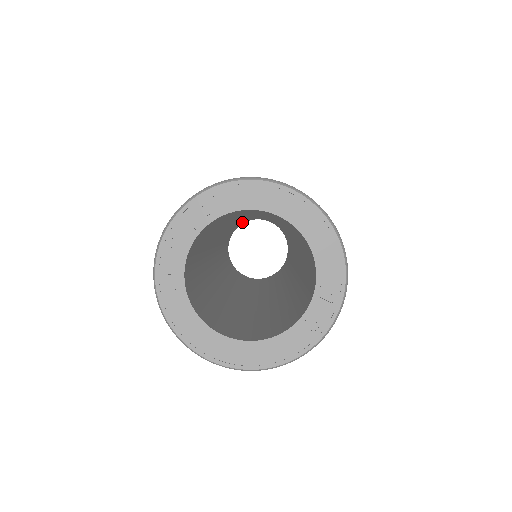
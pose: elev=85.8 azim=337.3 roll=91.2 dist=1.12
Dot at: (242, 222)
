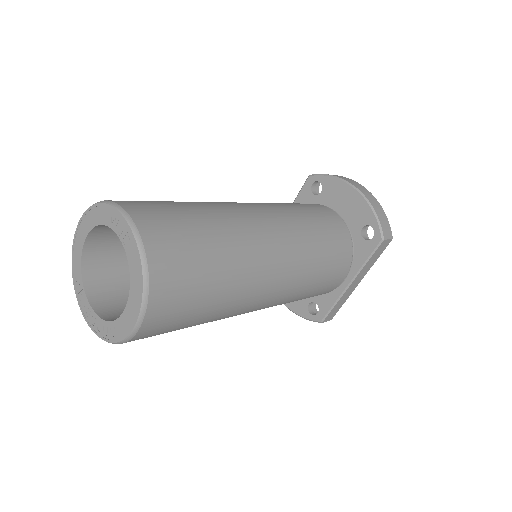
Dot at: occluded
